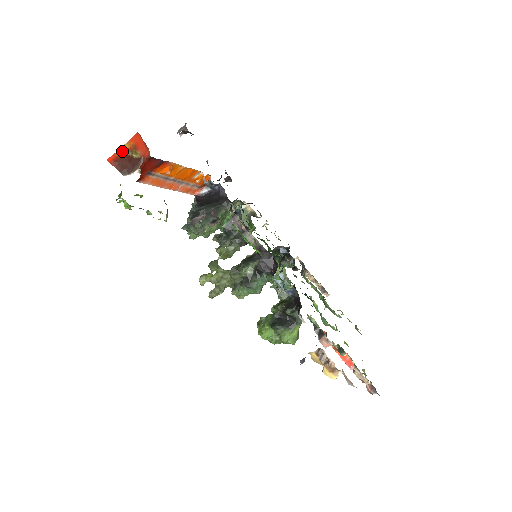
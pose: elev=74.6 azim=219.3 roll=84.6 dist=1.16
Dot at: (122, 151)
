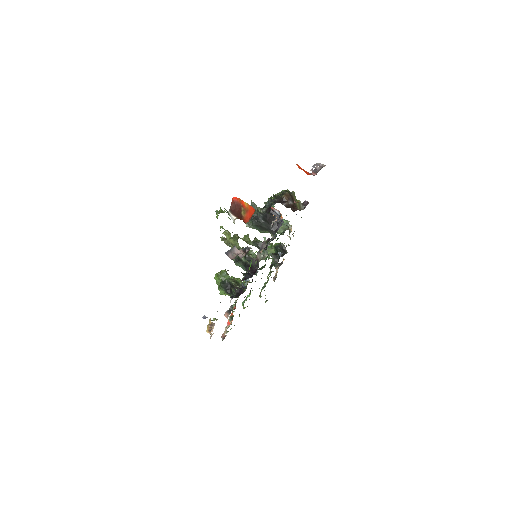
Dot at: (242, 203)
